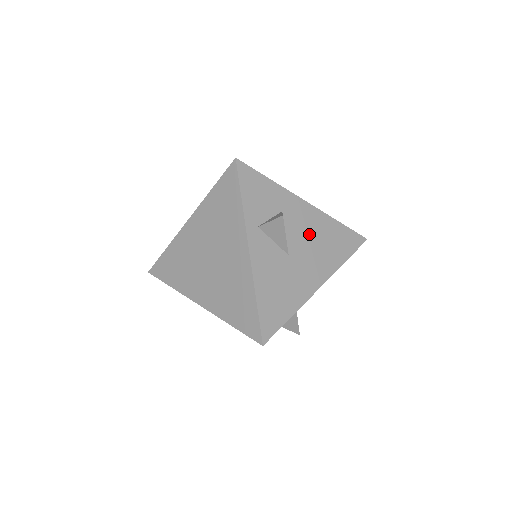
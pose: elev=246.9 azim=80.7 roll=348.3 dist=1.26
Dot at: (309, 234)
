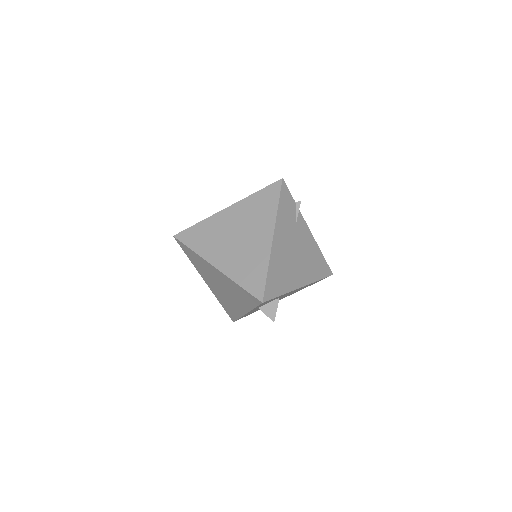
Dot at: occluded
